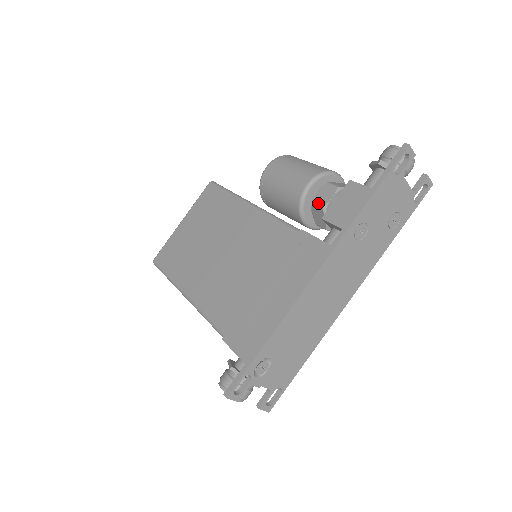
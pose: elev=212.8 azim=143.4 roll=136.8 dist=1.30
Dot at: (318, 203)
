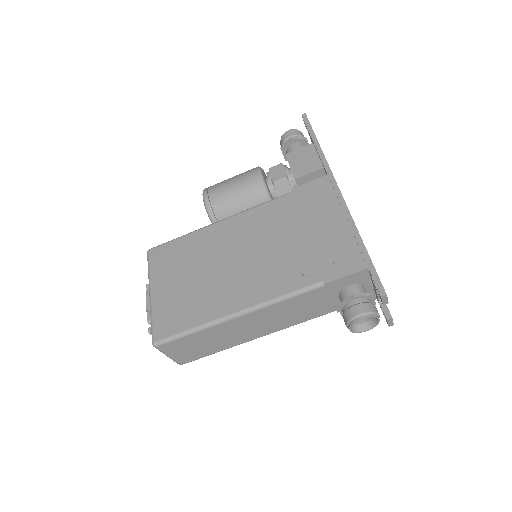
Dot at: (278, 178)
